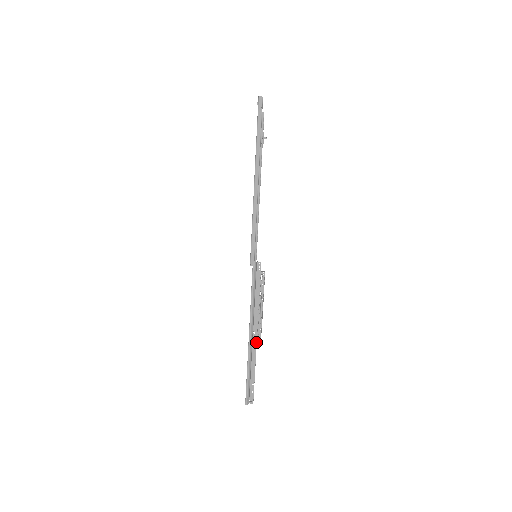
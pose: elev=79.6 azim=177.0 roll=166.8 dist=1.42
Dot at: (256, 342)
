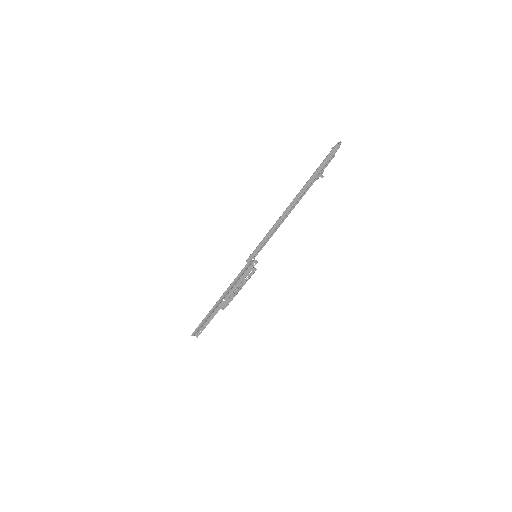
Dot at: (221, 307)
